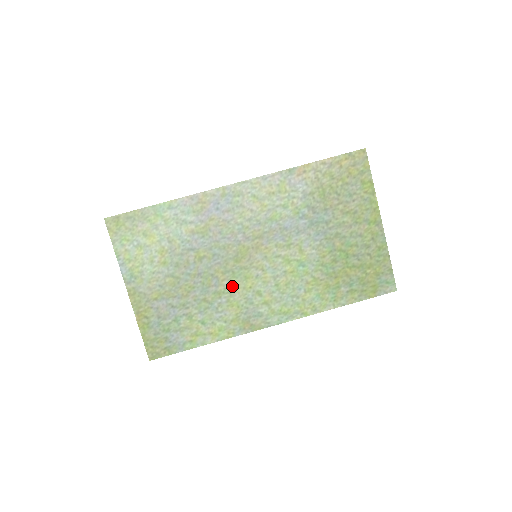
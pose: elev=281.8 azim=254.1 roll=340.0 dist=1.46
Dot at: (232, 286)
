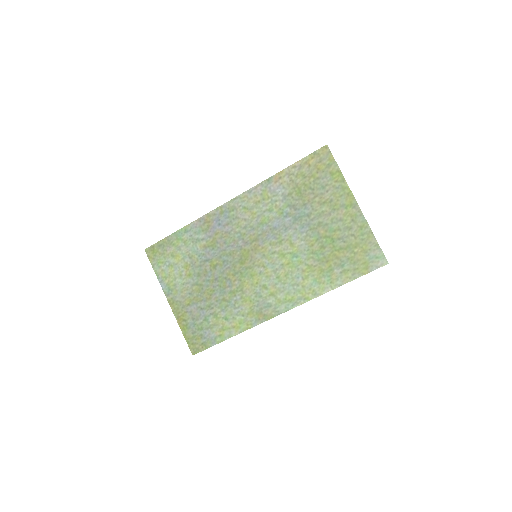
Dot at: (242, 284)
